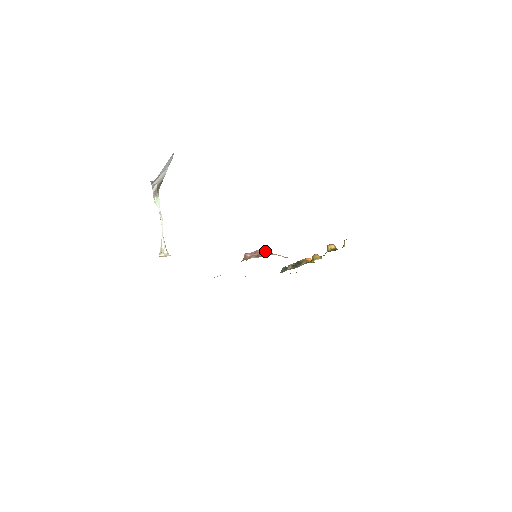
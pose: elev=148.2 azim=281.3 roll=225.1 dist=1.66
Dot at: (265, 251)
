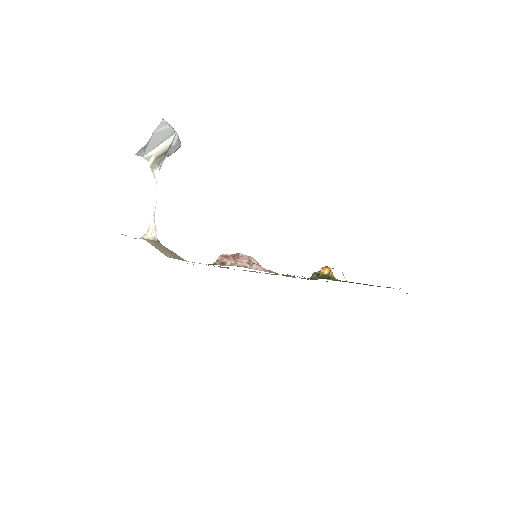
Dot at: (243, 257)
